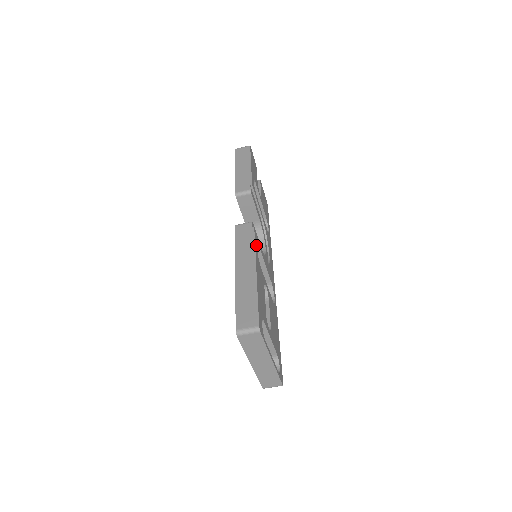
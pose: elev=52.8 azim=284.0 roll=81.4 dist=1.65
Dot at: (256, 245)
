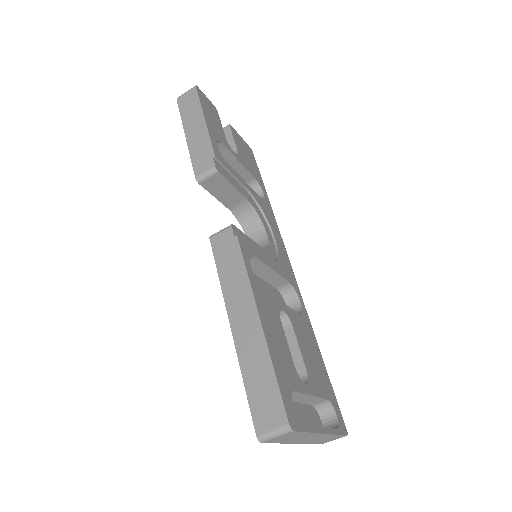
Dot at: (248, 264)
